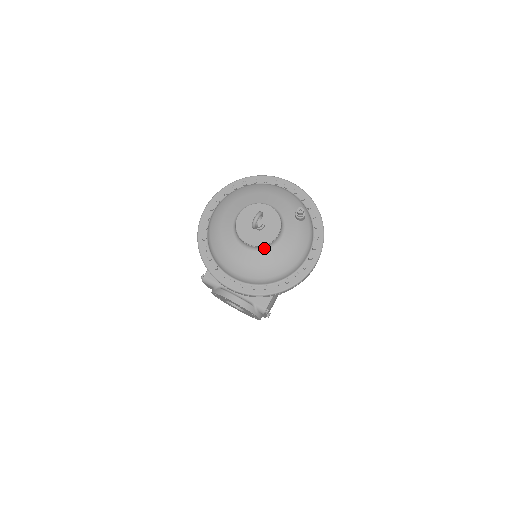
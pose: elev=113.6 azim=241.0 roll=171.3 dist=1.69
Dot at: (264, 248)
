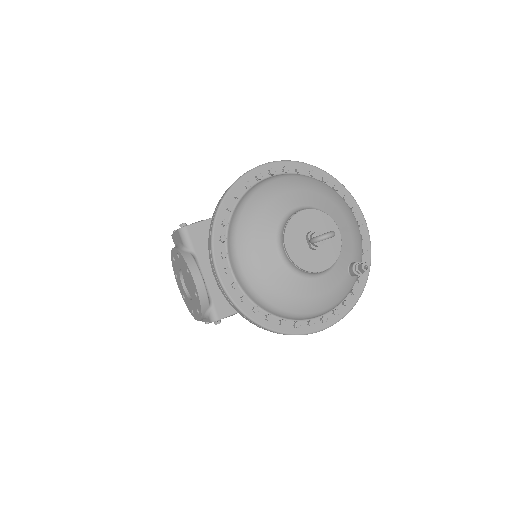
Dot at: (297, 270)
